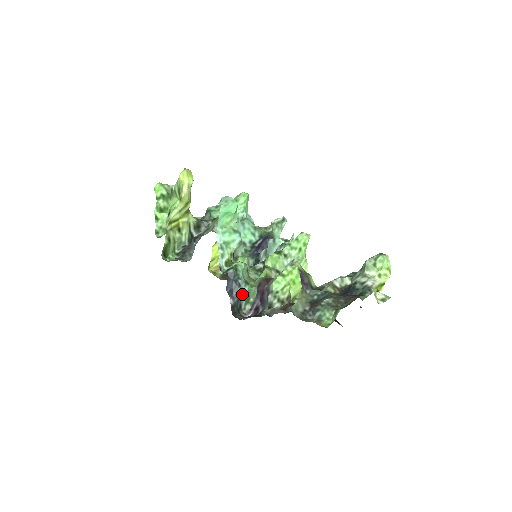
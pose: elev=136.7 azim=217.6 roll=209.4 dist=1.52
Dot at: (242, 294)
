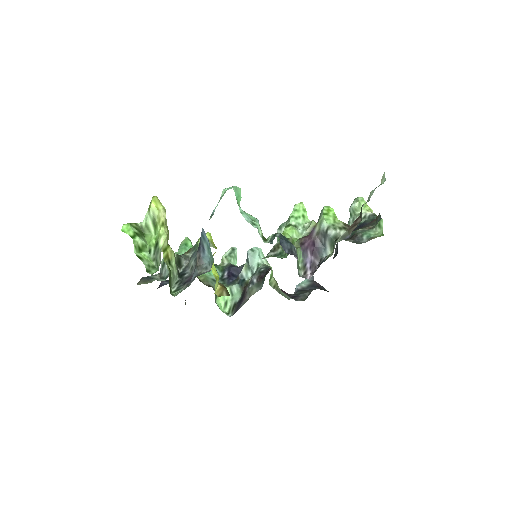
Dot at: occluded
